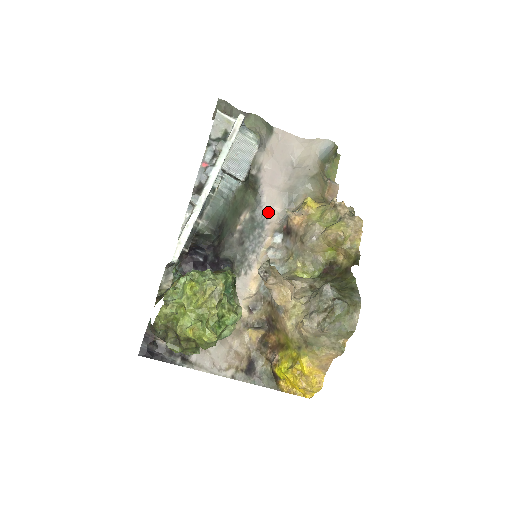
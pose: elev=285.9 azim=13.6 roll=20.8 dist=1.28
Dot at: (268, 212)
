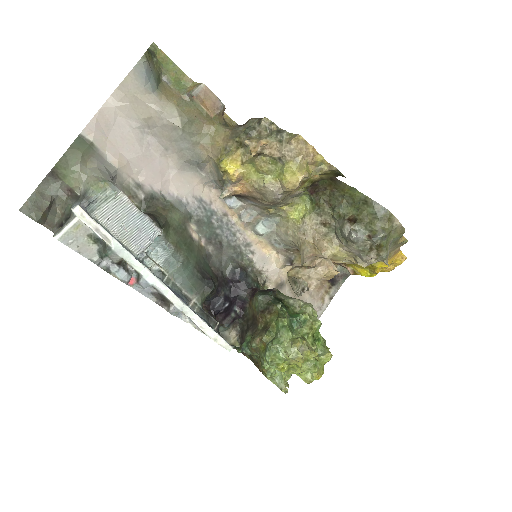
Dot at: (197, 197)
